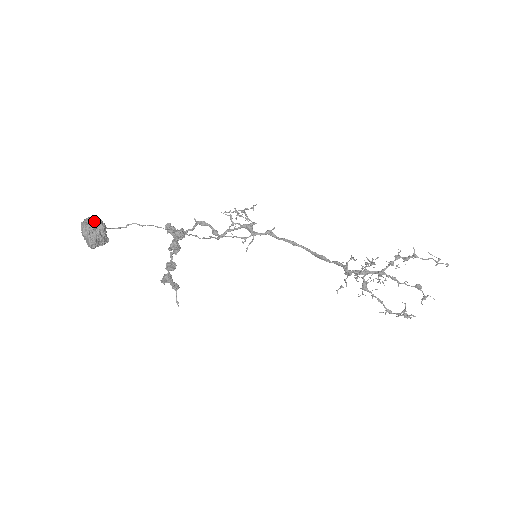
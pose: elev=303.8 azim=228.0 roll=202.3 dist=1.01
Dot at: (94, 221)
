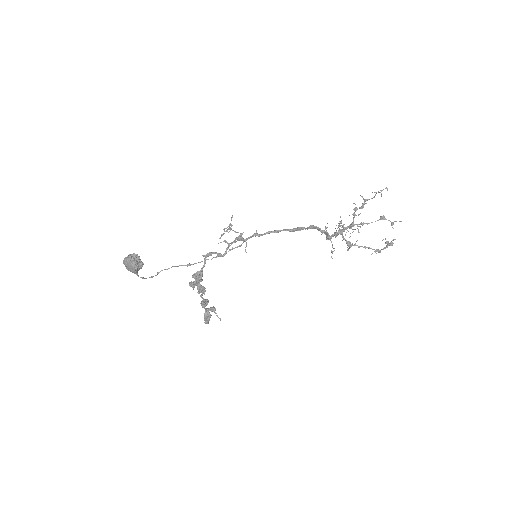
Dot at: (130, 254)
